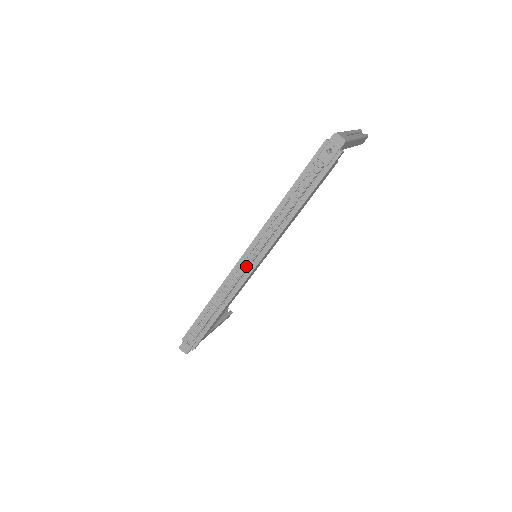
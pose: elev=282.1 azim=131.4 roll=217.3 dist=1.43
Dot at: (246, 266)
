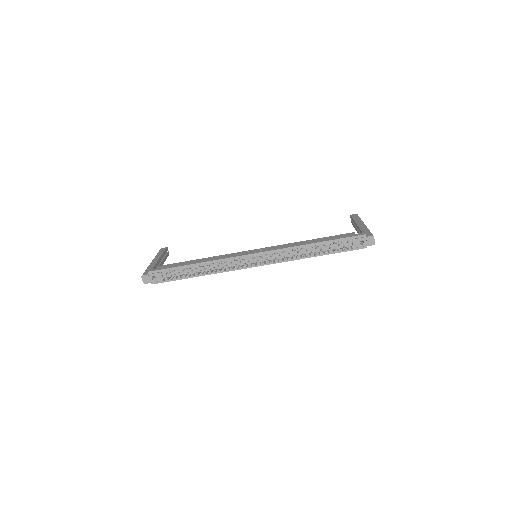
Dot at: (250, 262)
